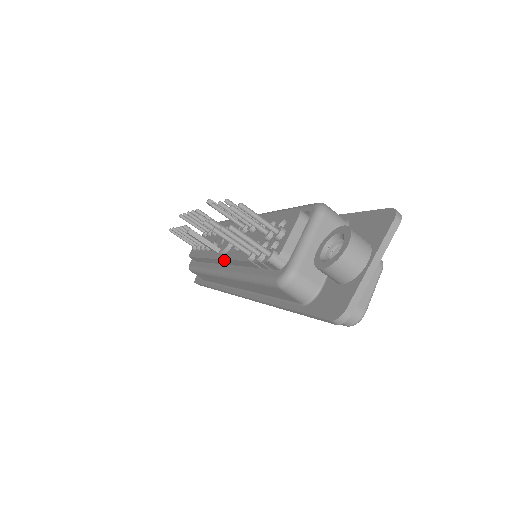
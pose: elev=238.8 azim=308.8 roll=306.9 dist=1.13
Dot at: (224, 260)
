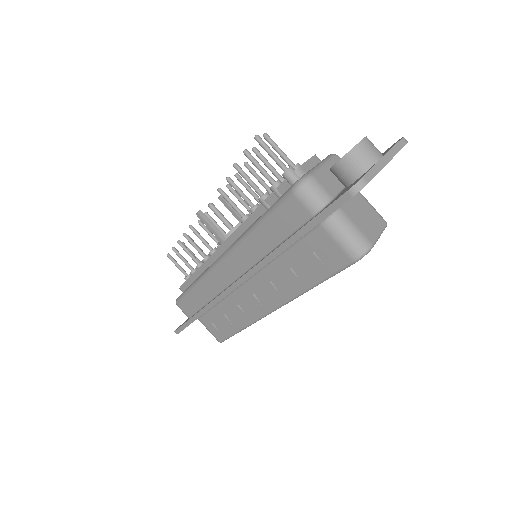
Dot at: (227, 240)
